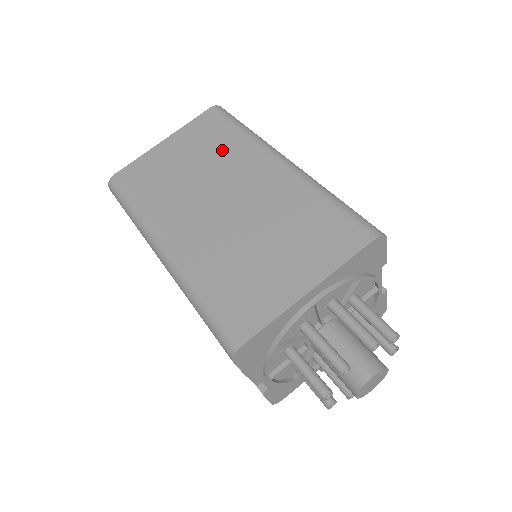
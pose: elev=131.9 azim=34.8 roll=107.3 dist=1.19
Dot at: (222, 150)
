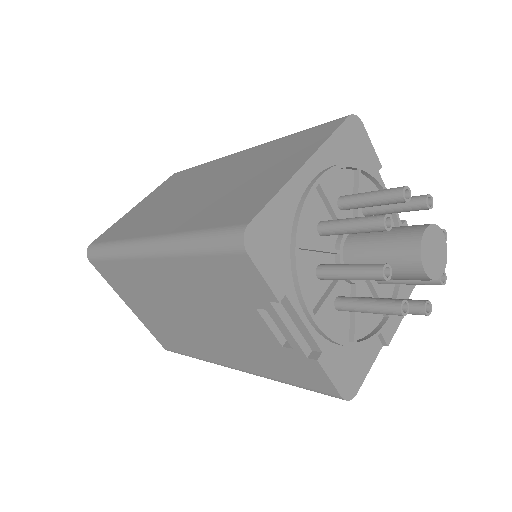
Dot at: (189, 178)
